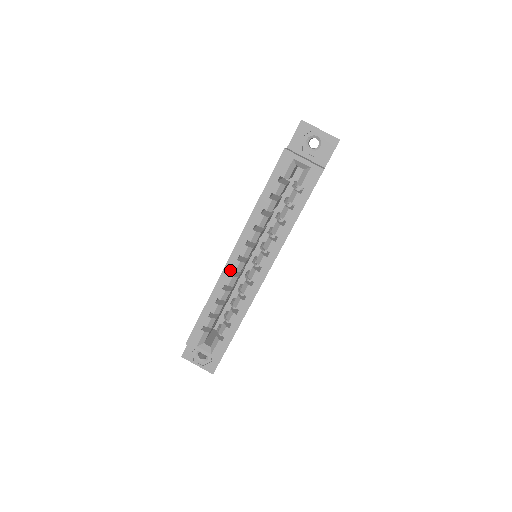
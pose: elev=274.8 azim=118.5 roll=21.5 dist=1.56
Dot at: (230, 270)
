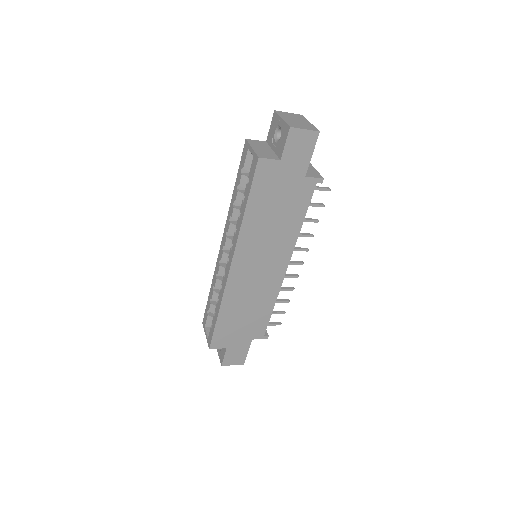
Dot at: (220, 259)
